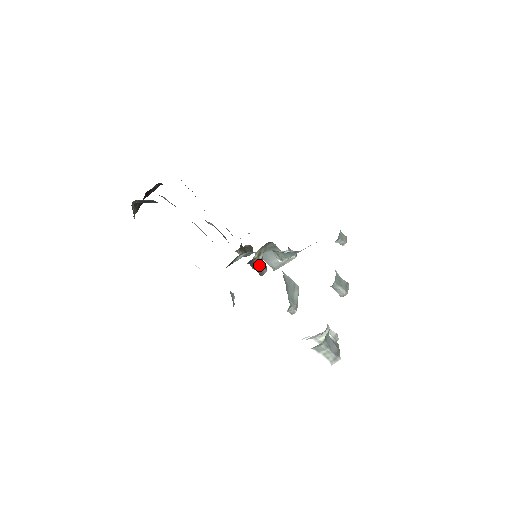
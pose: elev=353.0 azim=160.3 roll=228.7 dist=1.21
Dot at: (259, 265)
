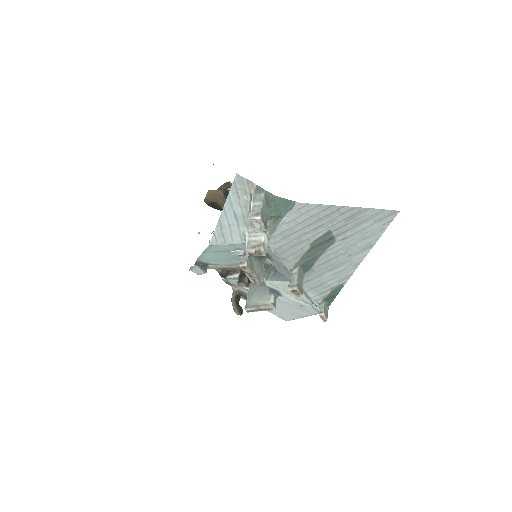
Dot at: (246, 277)
